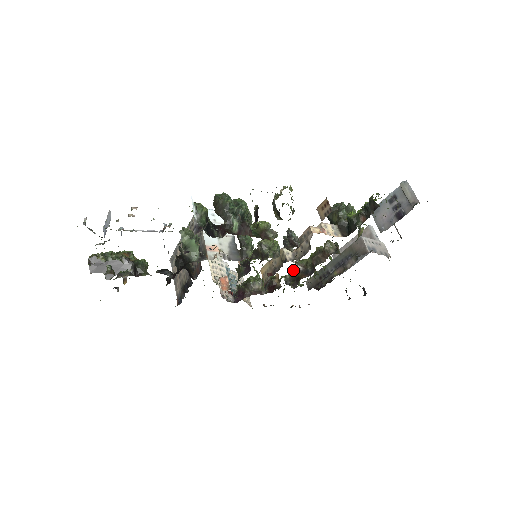
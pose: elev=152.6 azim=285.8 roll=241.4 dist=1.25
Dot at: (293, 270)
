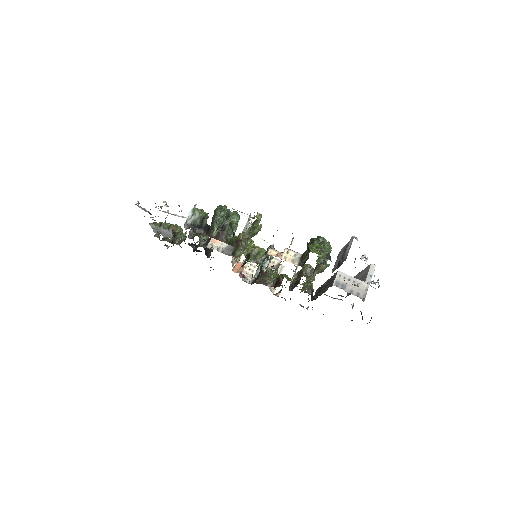
Dot at: occluded
